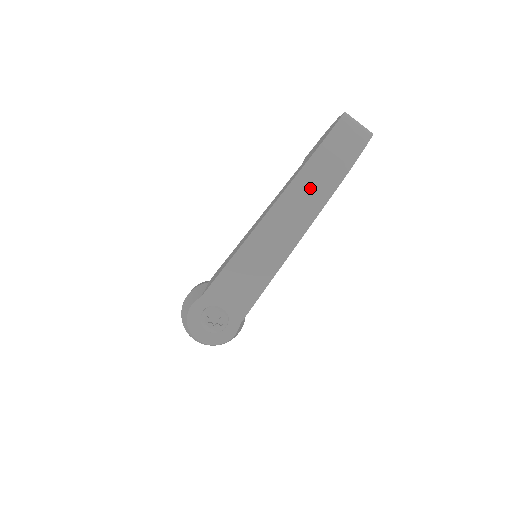
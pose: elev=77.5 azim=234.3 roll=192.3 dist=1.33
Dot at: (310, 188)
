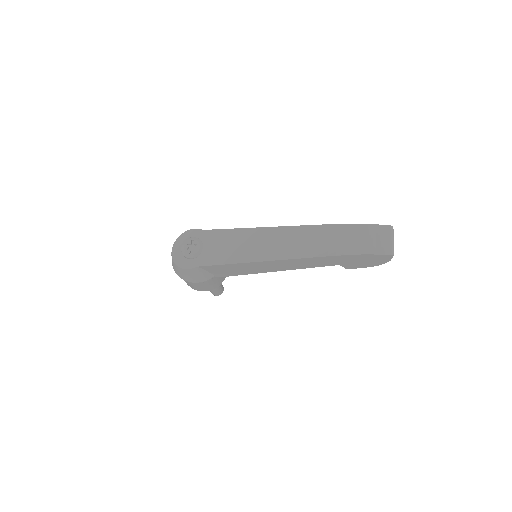
Dot at: (322, 239)
